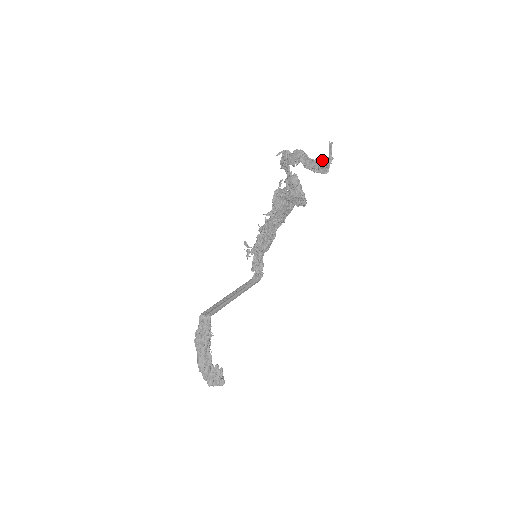
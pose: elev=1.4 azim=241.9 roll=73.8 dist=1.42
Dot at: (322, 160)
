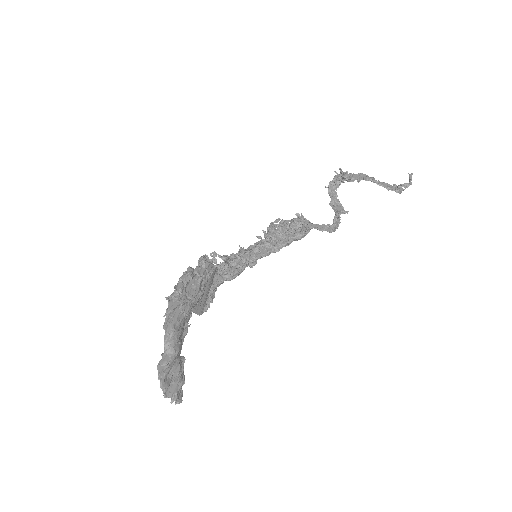
Dot at: (395, 185)
